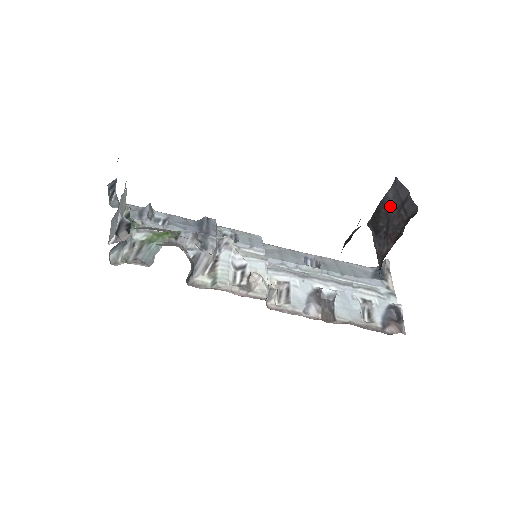
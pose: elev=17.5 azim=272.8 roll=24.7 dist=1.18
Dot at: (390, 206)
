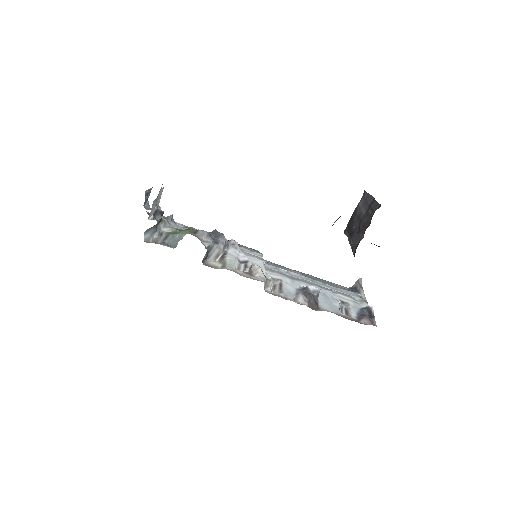
Dot at: (361, 212)
